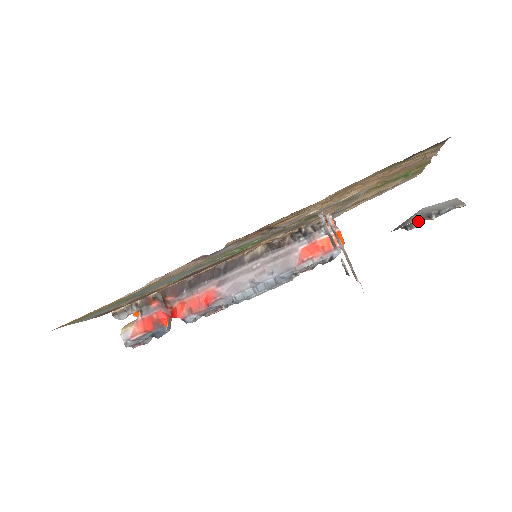
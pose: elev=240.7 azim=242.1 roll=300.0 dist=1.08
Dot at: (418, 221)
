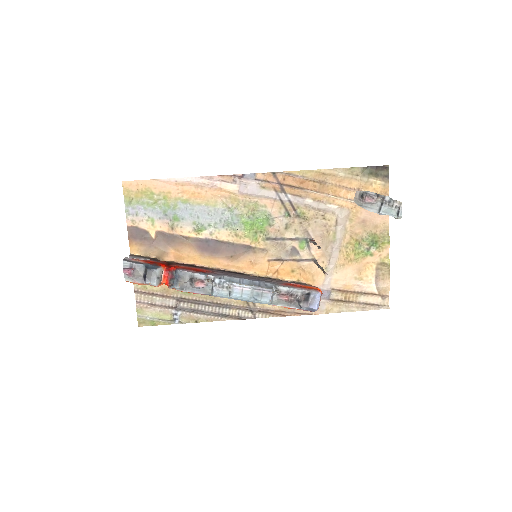
Dot at: (371, 198)
